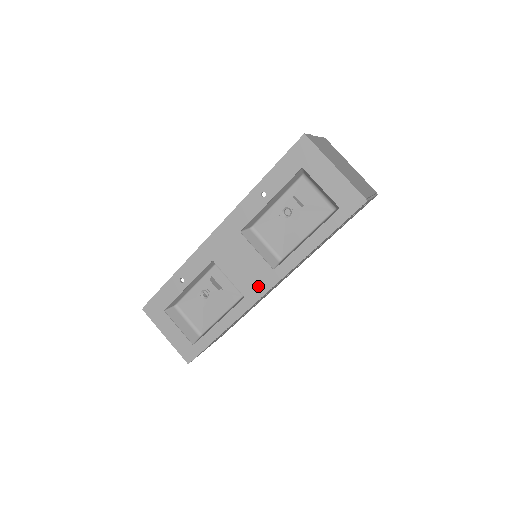
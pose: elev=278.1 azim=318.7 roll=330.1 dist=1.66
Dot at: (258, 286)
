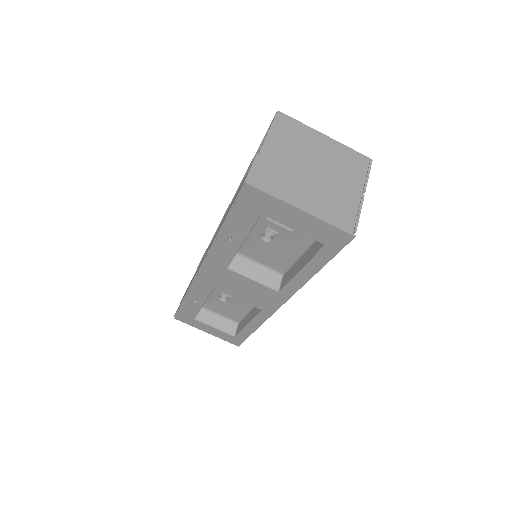
Dot at: (270, 303)
